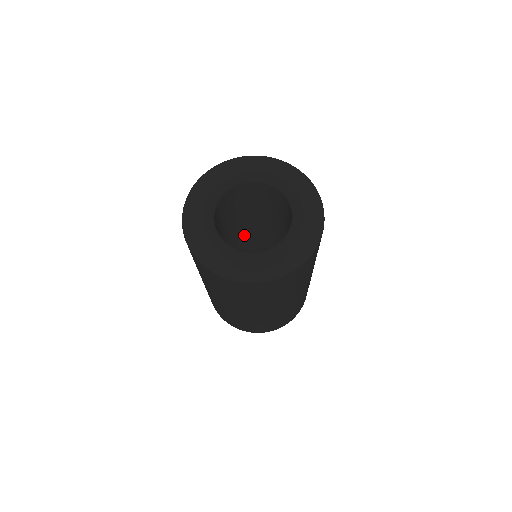
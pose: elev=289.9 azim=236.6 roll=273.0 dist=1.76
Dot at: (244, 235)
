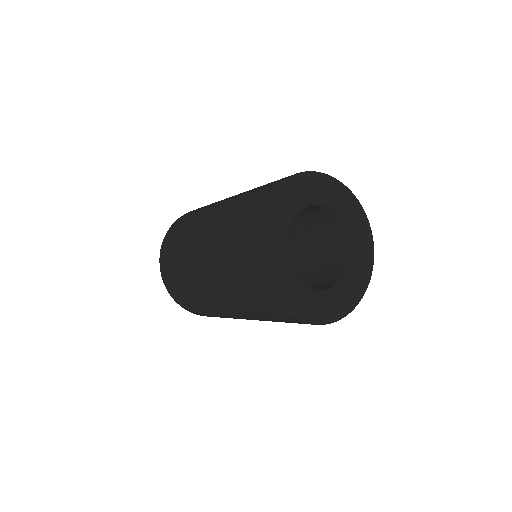
Dot at: occluded
